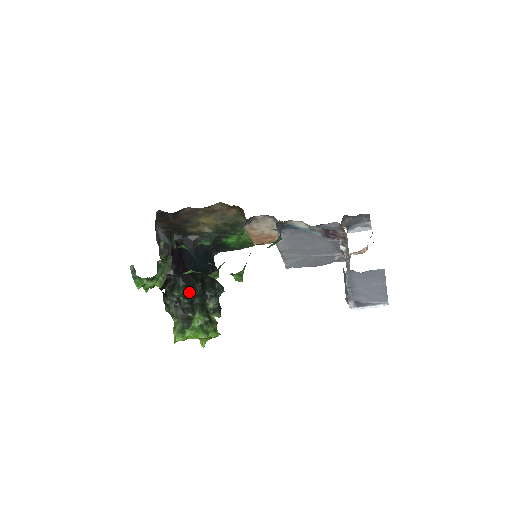
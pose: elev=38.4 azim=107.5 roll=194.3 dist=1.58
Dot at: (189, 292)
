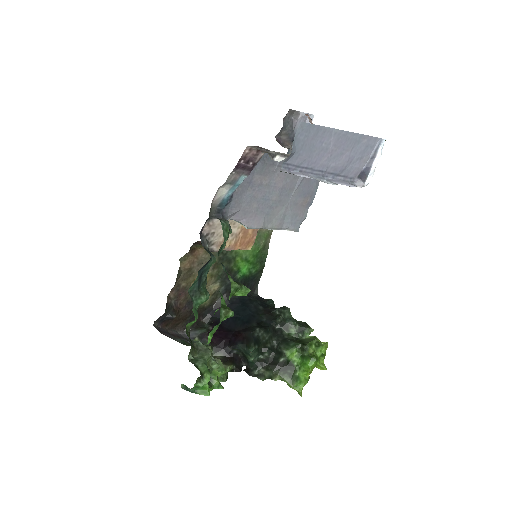
Dot at: (257, 346)
